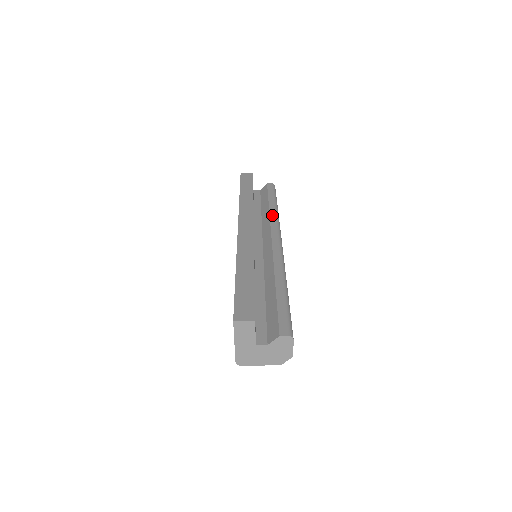
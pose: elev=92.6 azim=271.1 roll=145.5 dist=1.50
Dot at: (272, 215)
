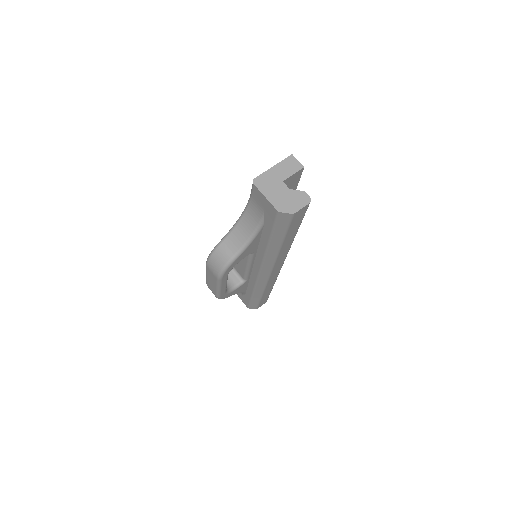
Dot at: occluded
